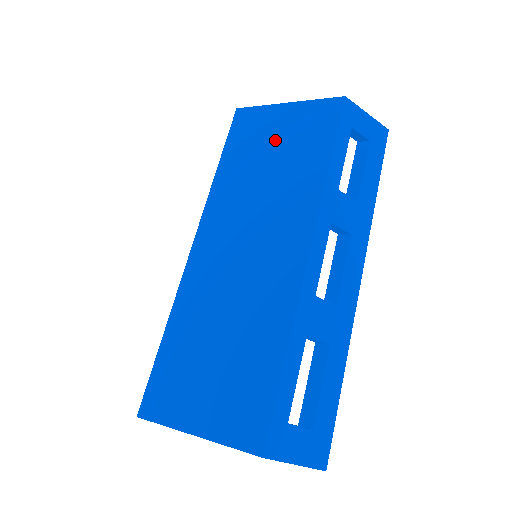
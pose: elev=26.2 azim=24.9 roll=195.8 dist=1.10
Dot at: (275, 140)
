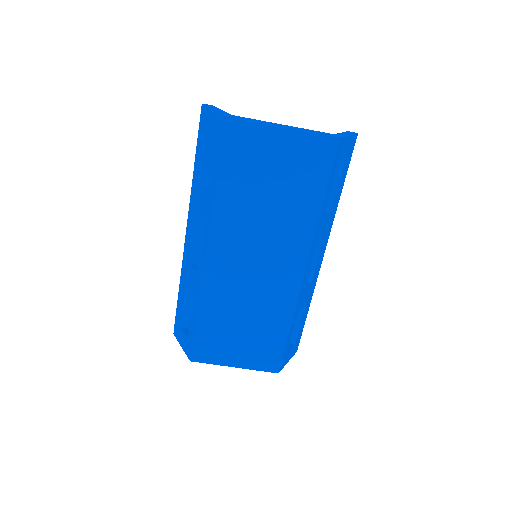
Dot at: (274, 169)
